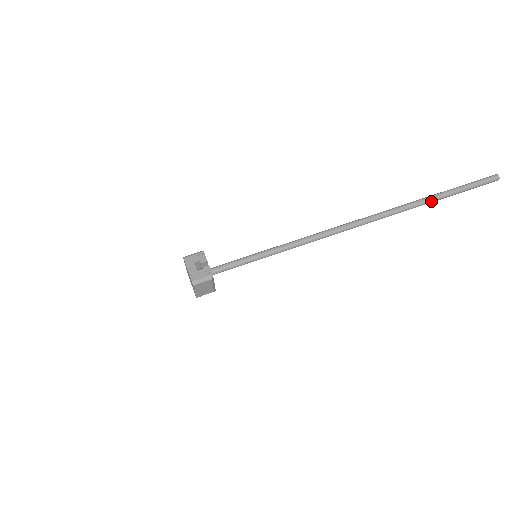
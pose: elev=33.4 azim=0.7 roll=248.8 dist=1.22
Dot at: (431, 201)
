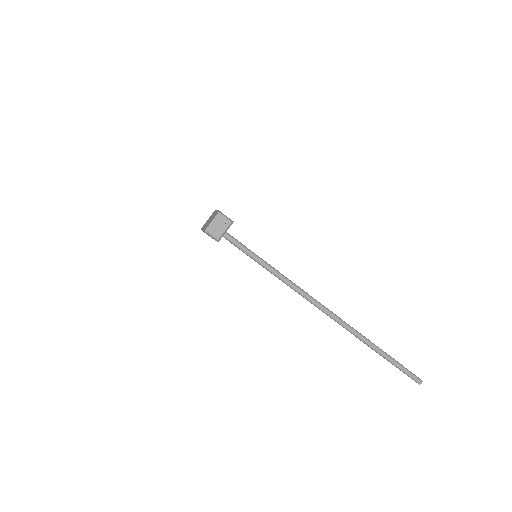
Dot at: (376, 348)
